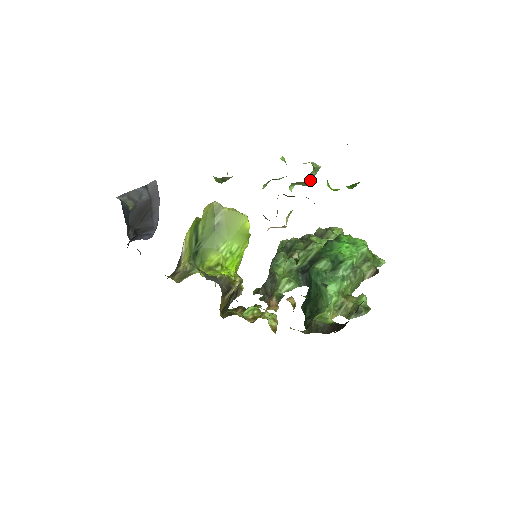
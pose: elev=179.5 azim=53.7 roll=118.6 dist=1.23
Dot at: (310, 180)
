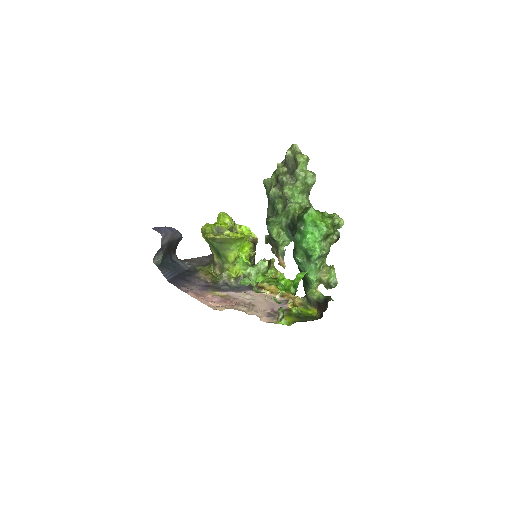
Dot at: occluded
